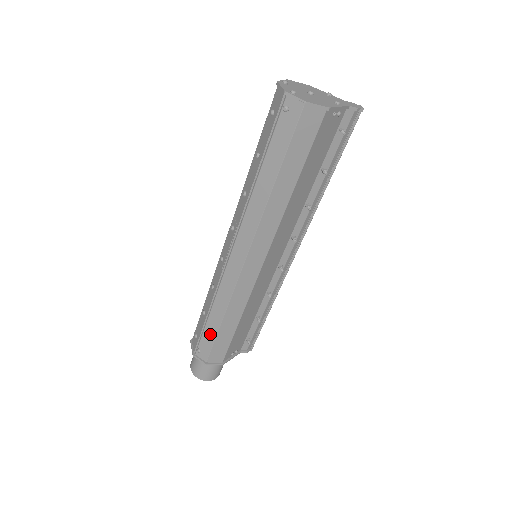
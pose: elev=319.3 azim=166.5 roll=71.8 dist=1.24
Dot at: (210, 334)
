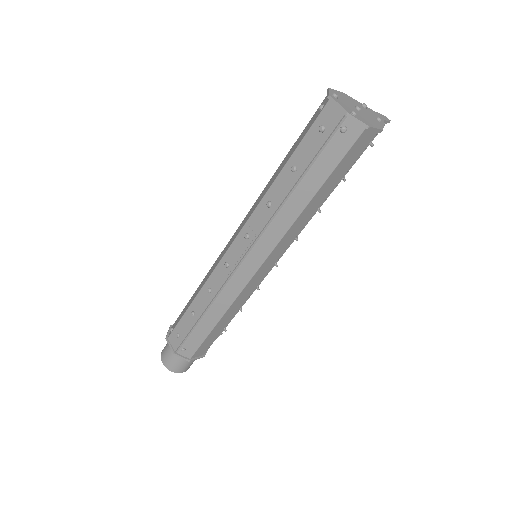
Dot at: (200, 334)
